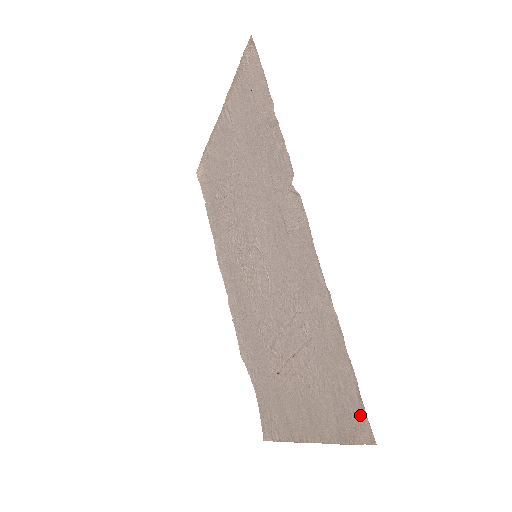
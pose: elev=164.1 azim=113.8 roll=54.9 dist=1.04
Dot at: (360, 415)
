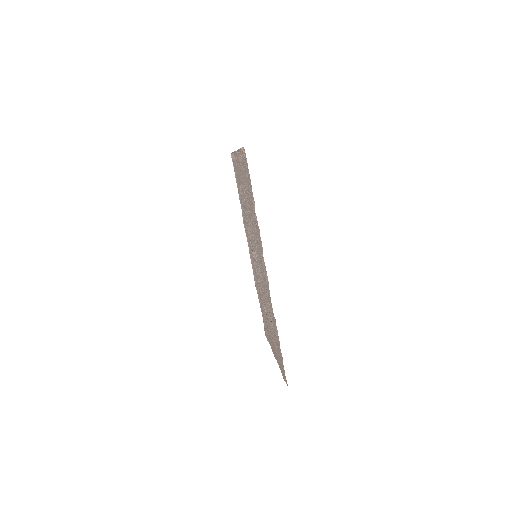
Dot at: (284, 373)
